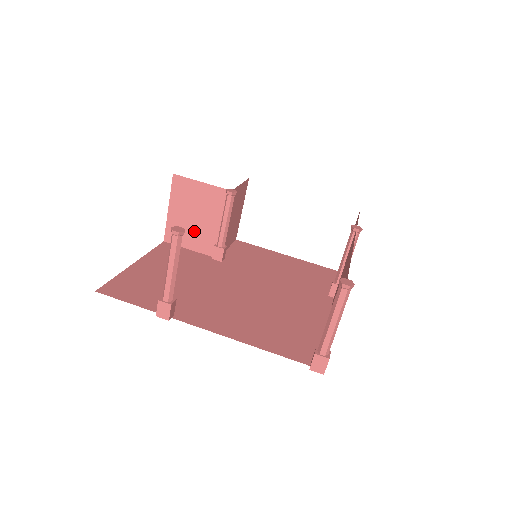
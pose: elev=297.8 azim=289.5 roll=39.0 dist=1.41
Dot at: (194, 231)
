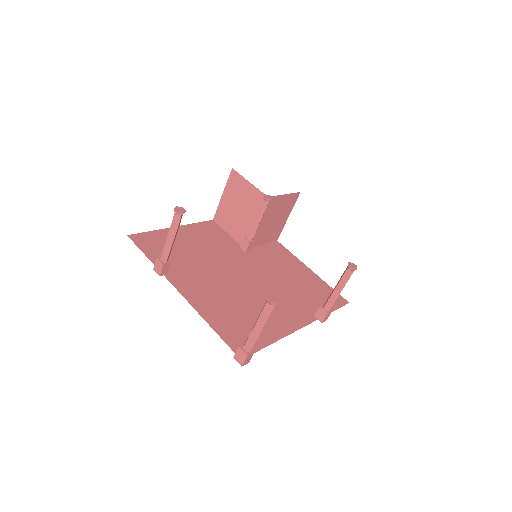
Dot at: (234, 220)
